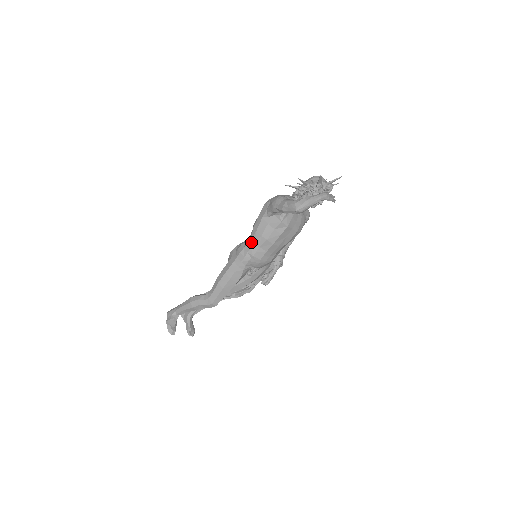
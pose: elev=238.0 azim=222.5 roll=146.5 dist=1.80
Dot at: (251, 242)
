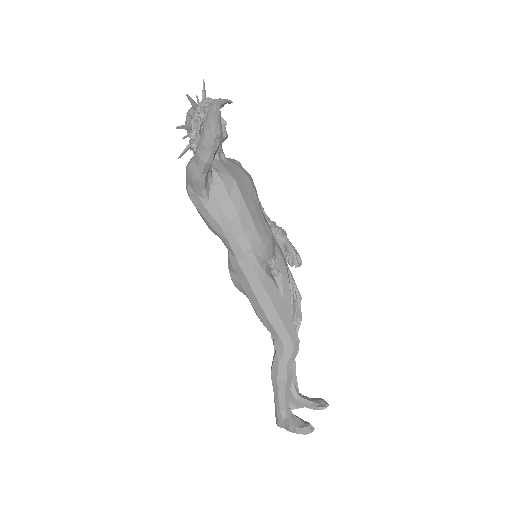
Dot at: (232, 242)
